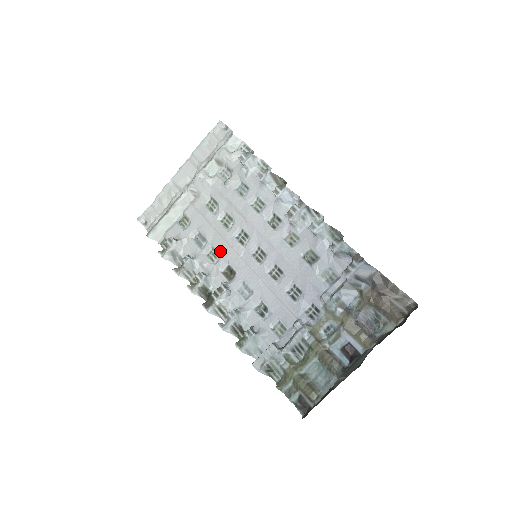
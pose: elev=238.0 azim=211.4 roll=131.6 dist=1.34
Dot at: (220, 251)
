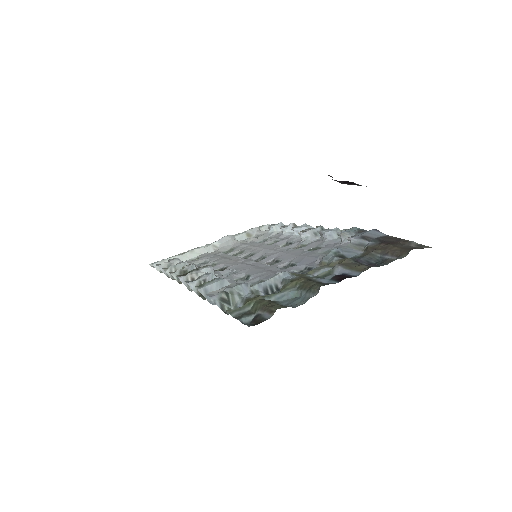
Dot at: (219, 262)
